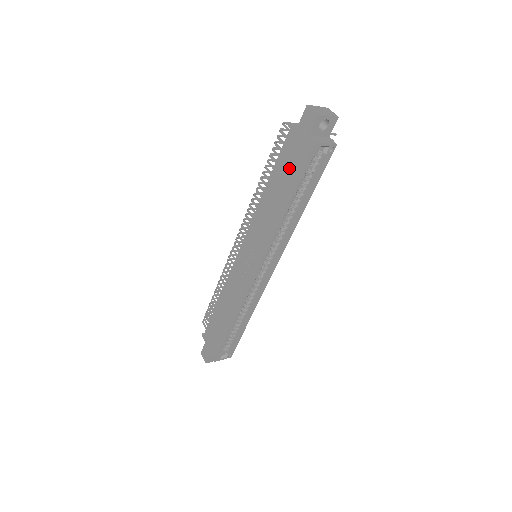
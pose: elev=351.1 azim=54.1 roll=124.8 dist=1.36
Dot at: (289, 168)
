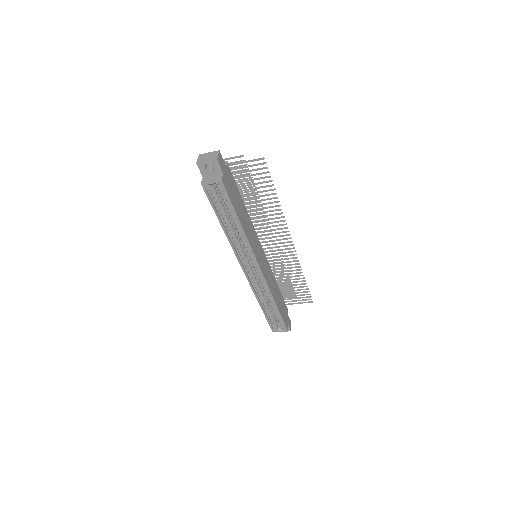
Dot at: occluded
